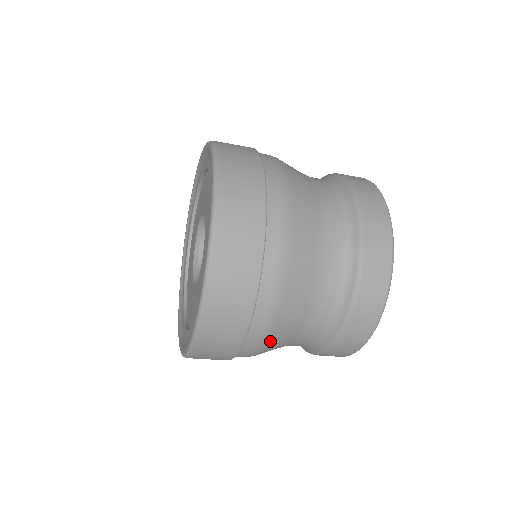
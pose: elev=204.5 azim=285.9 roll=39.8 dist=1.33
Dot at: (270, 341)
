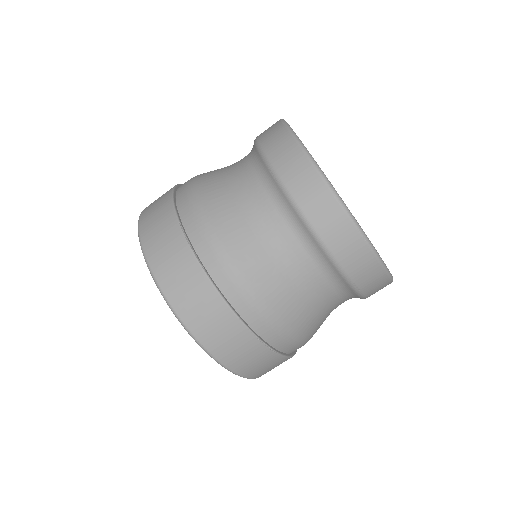
Dot at: (199, 185)
